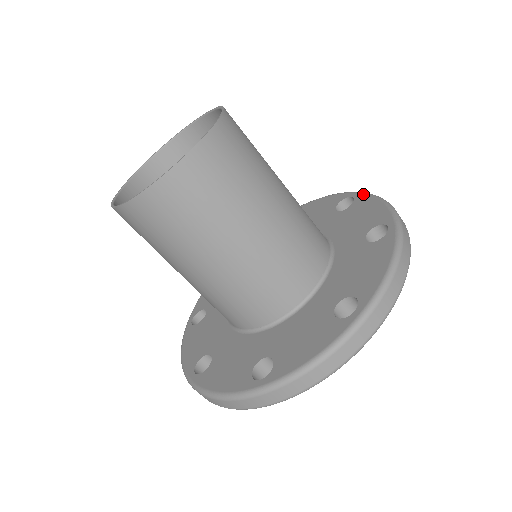
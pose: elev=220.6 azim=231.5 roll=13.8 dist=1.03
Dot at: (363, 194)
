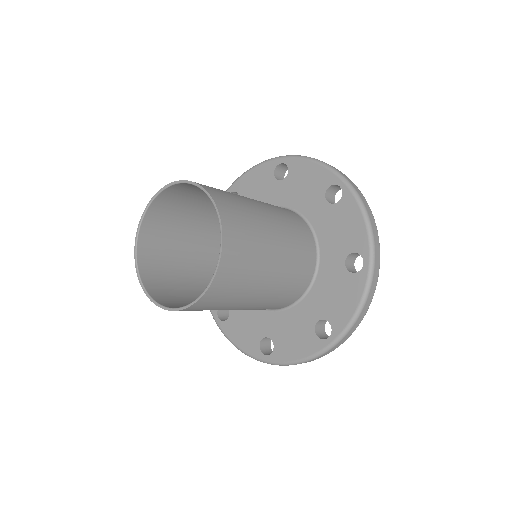
Dot at: (351, 194)
